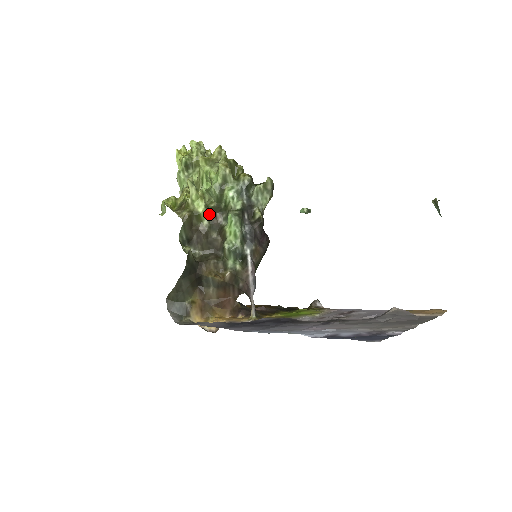
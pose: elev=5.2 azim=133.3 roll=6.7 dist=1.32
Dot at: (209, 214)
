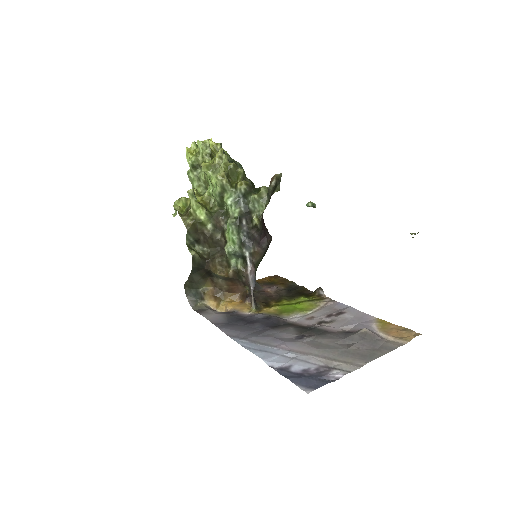
Dot at: (212, 219)
